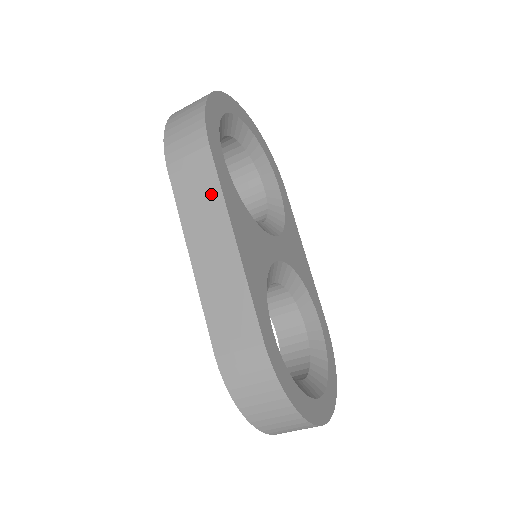
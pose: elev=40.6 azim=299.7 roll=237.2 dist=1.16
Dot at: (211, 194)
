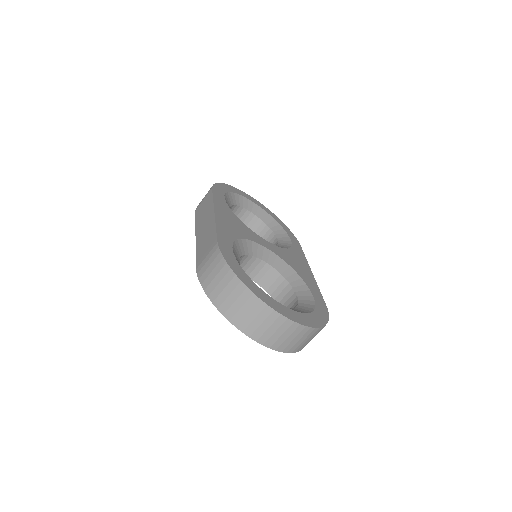
Dot at: (209, 204)
